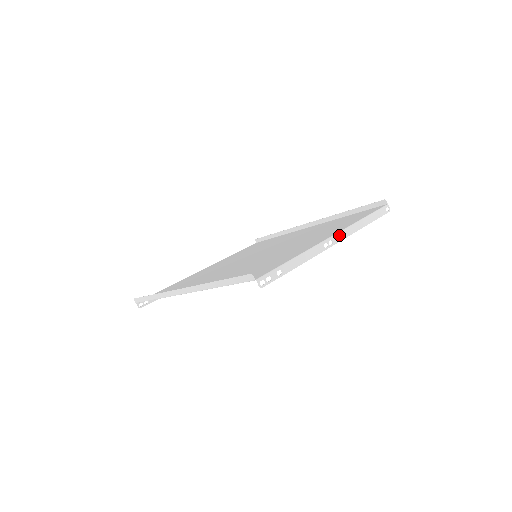
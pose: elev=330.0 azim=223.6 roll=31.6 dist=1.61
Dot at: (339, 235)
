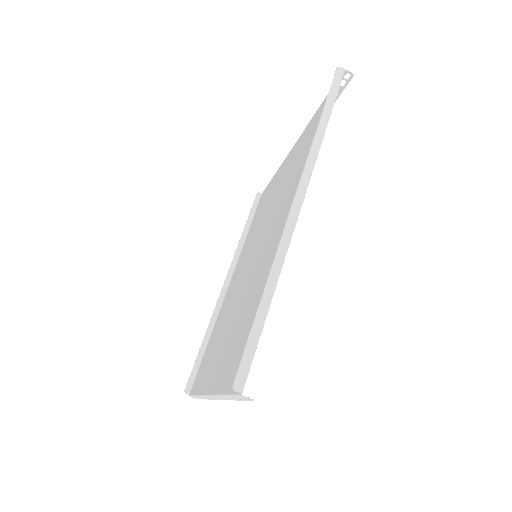
Dot at: occluded
